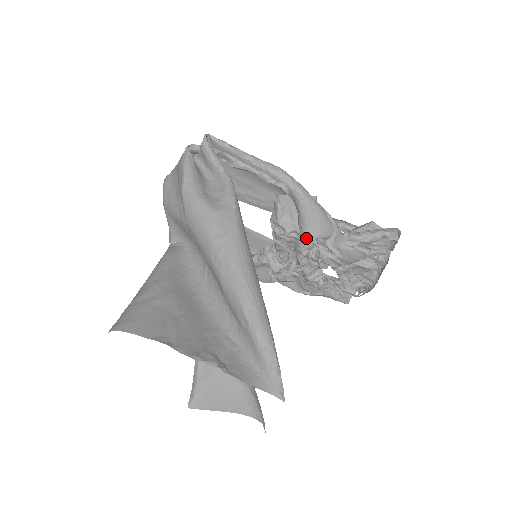
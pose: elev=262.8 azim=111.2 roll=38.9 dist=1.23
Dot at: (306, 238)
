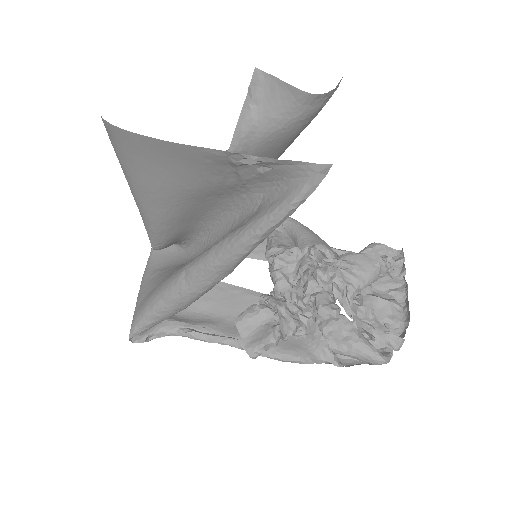
Dot at: (308, 245)
